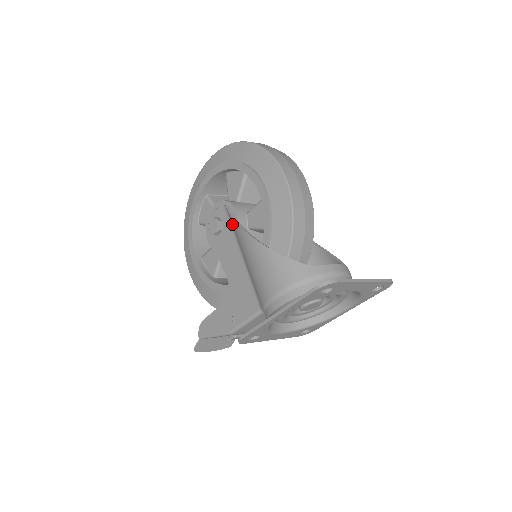
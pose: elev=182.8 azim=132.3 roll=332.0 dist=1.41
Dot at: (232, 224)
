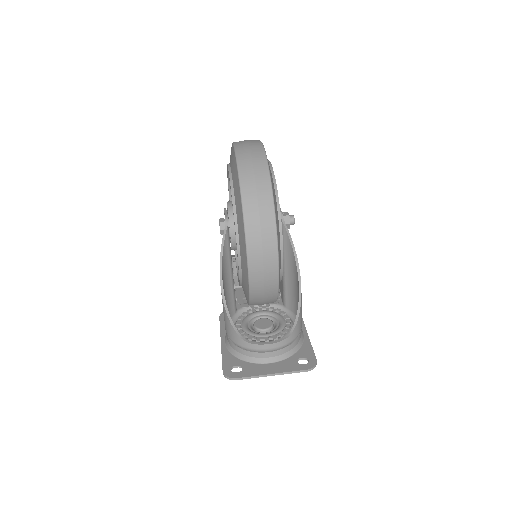
Dot at: (225, 246)
